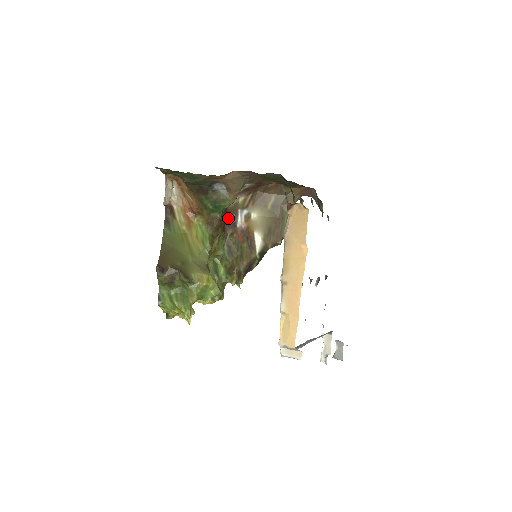
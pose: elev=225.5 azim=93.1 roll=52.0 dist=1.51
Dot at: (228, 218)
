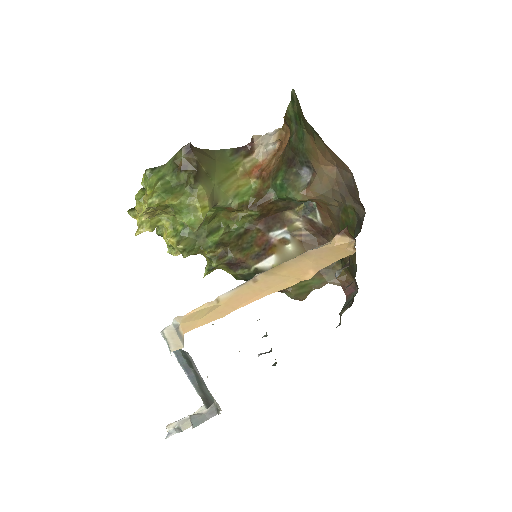
Dot at: (273, 218)
